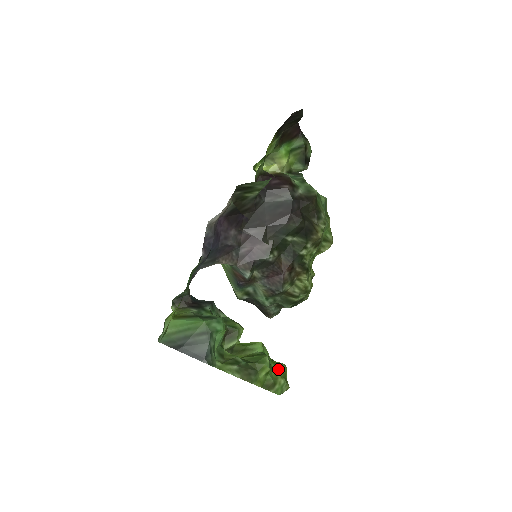
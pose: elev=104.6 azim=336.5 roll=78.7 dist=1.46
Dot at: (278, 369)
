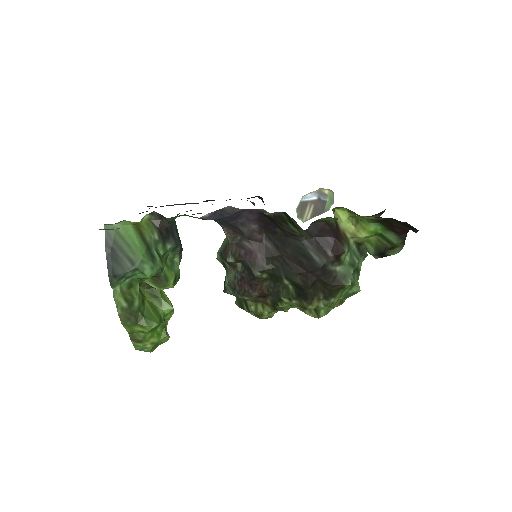
Dot at: (158, 336)
